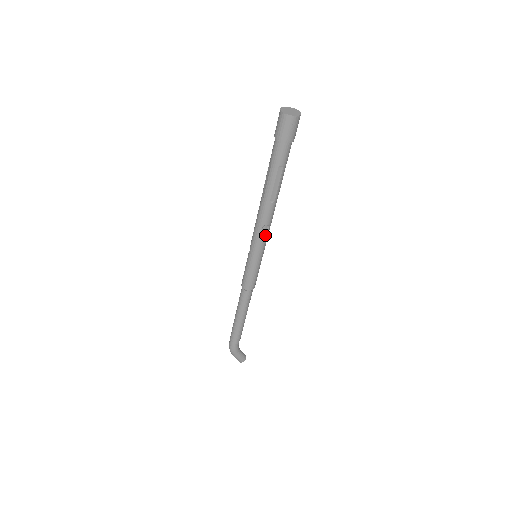
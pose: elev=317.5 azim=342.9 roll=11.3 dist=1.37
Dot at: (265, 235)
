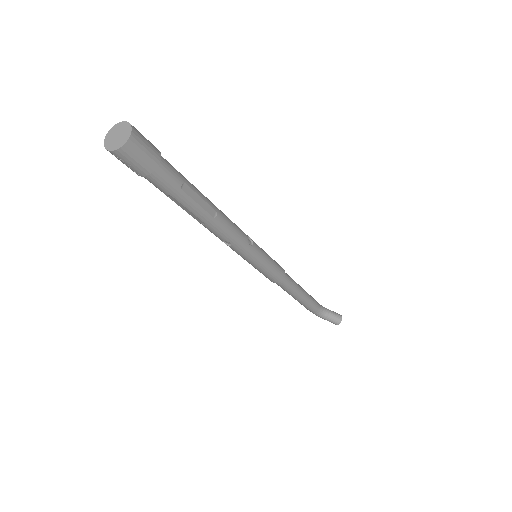
Dot at: (234, 247)
